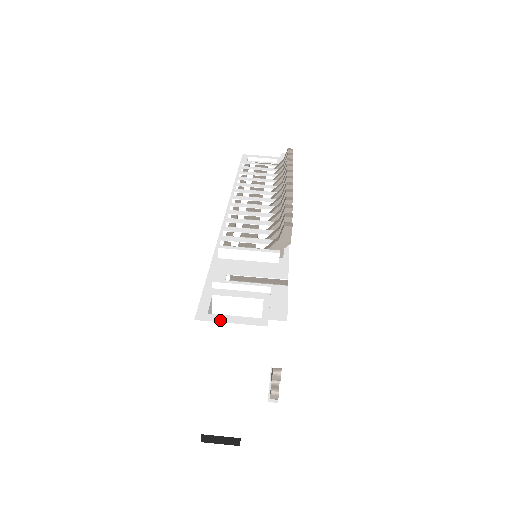
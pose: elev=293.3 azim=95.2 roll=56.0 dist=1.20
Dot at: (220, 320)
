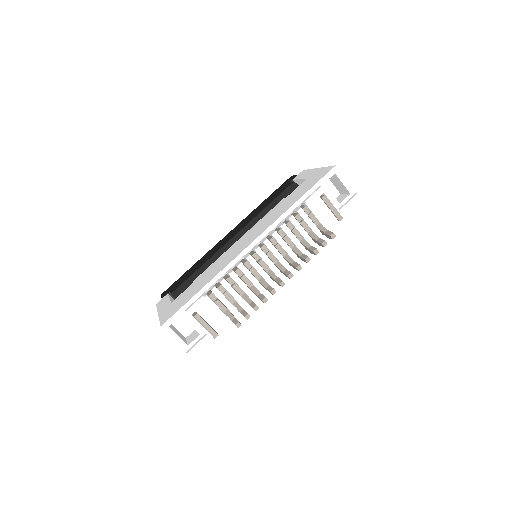
Dot at: (171, 335)
